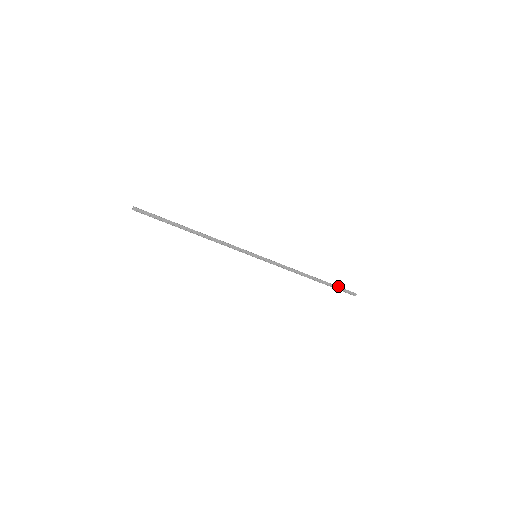
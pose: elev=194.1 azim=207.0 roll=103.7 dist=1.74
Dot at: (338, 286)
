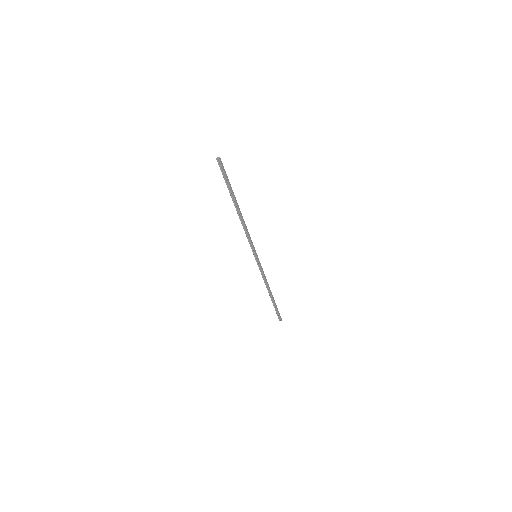
Dot at: occluded
